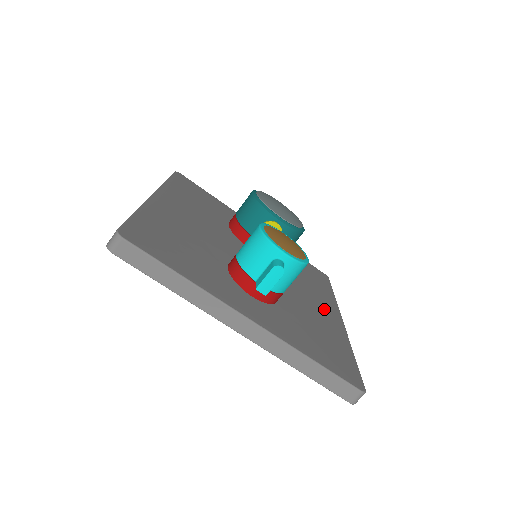
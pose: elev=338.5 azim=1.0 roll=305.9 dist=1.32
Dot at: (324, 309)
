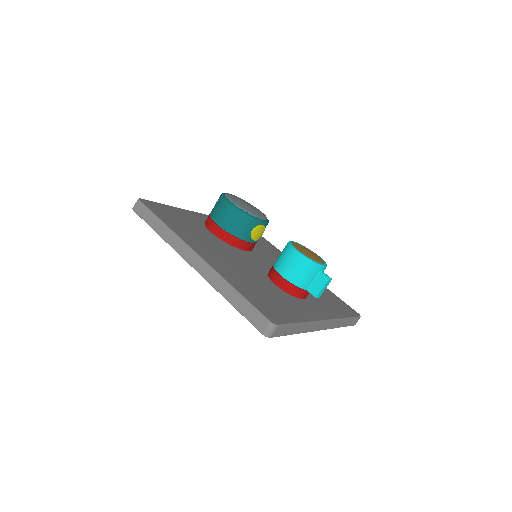
Dot at: occluded
